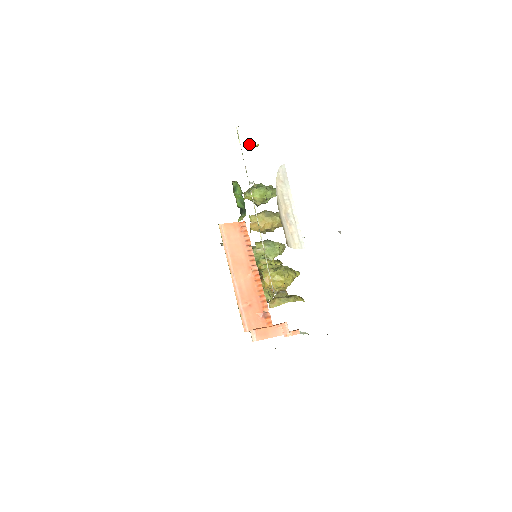
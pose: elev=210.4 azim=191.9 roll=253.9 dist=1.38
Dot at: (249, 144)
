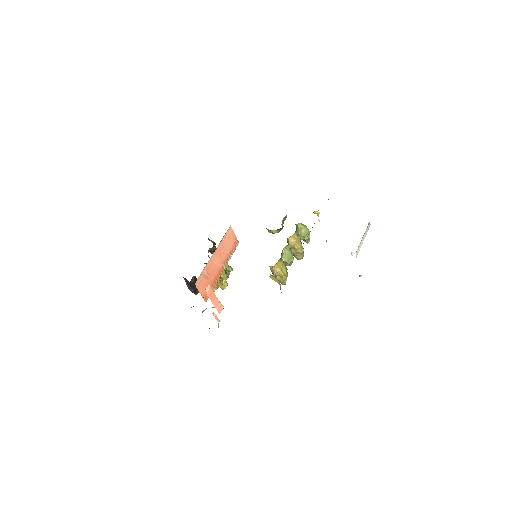
Dot at: (318, 210)
